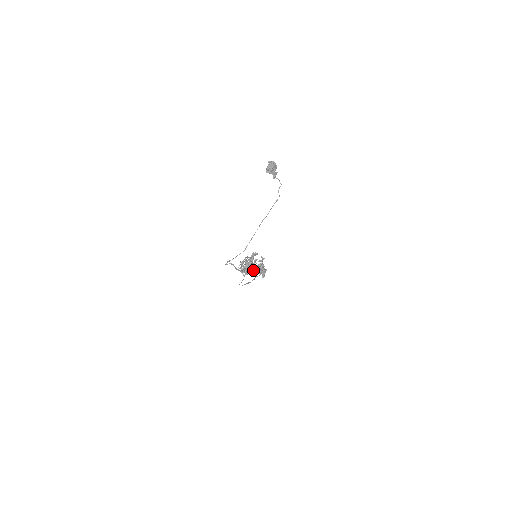
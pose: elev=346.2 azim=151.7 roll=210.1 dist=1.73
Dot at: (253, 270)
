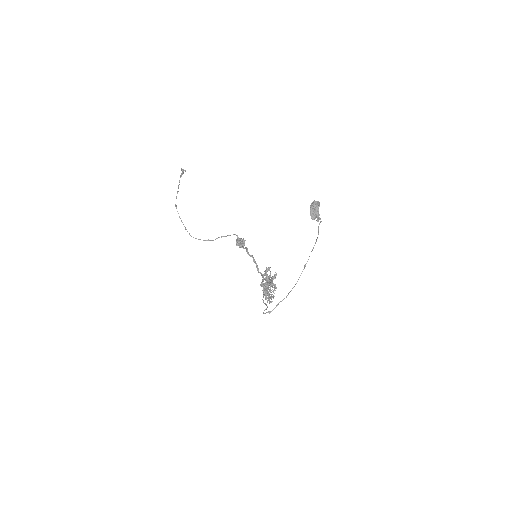
Dot at: occluded
